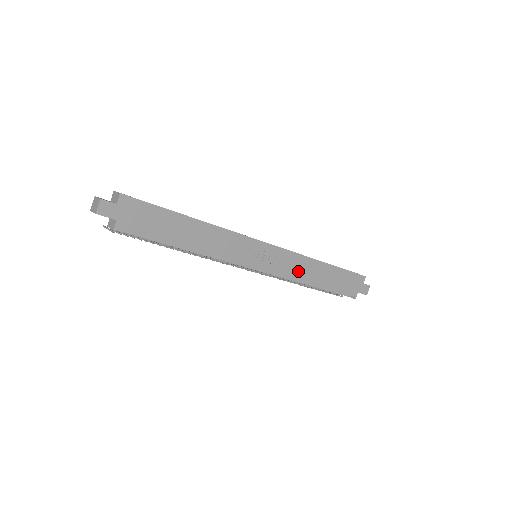
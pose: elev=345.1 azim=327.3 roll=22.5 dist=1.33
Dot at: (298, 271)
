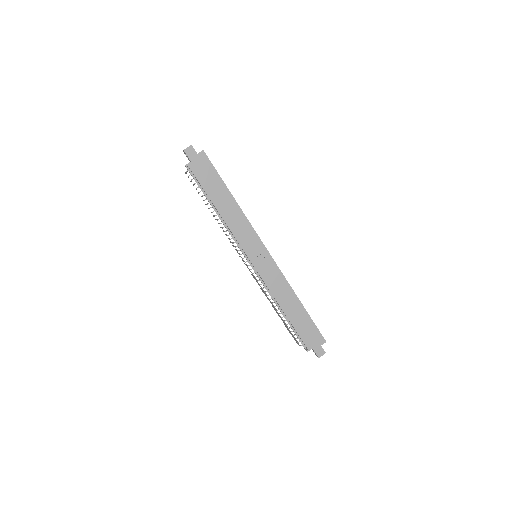
Dot at: (276, 288)
